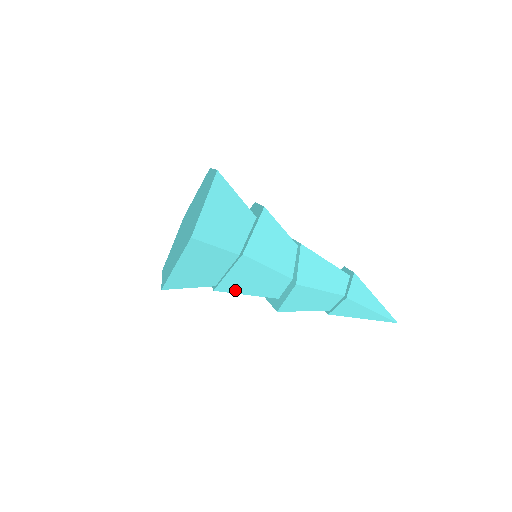
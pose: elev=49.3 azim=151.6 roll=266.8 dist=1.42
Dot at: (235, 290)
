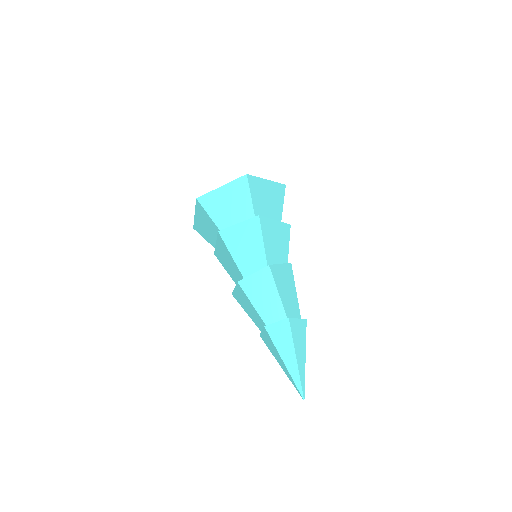
Dot at: (229, 244)
